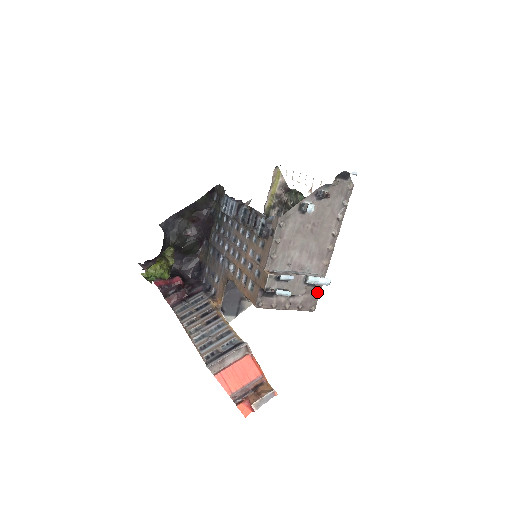
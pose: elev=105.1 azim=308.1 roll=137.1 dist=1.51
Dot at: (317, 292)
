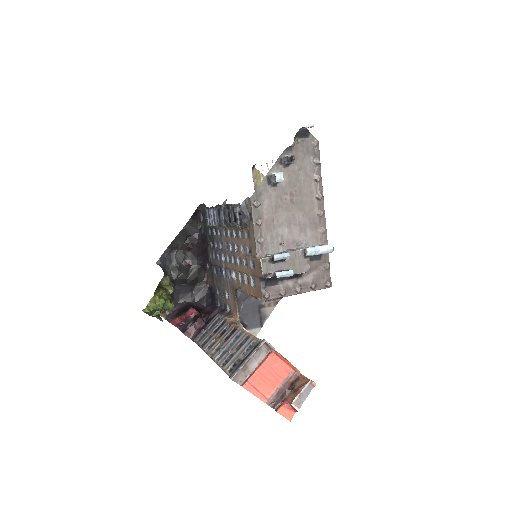
Dot at: (325, 265)
